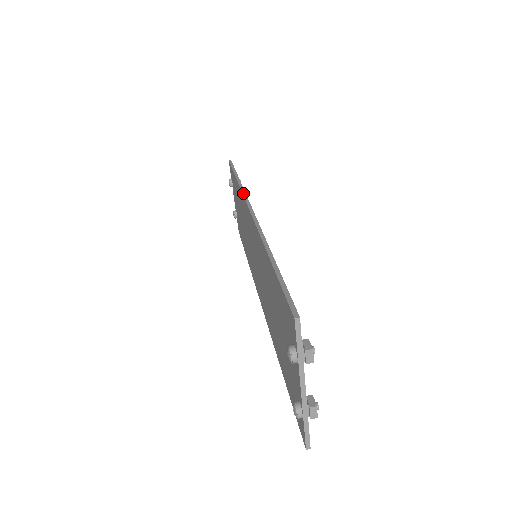
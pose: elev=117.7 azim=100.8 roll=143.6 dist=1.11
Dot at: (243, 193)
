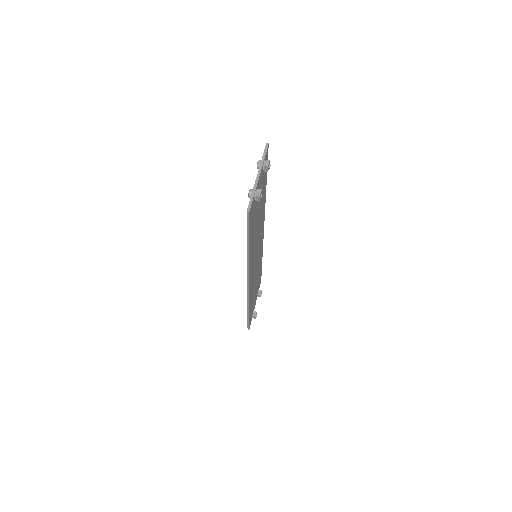
Dot at: occluded
